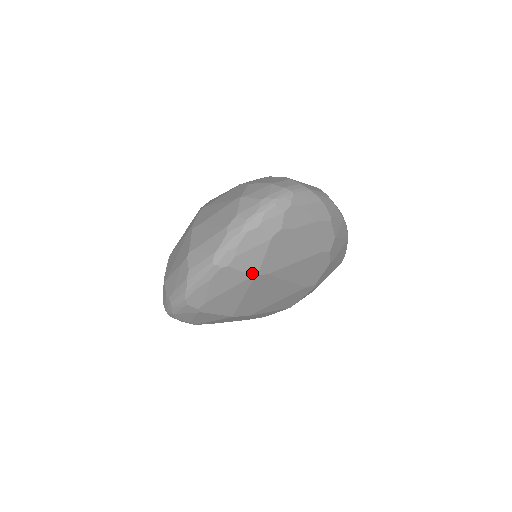
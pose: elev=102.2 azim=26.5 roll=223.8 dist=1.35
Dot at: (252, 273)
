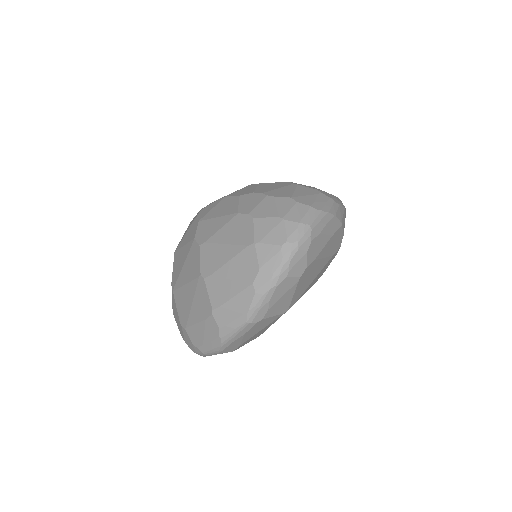
Dot at: (283, 312)
